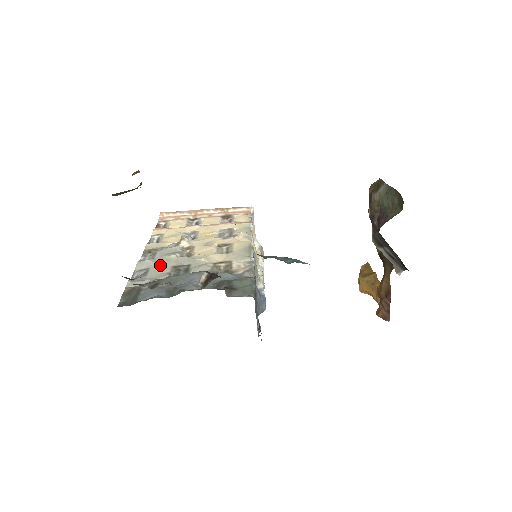
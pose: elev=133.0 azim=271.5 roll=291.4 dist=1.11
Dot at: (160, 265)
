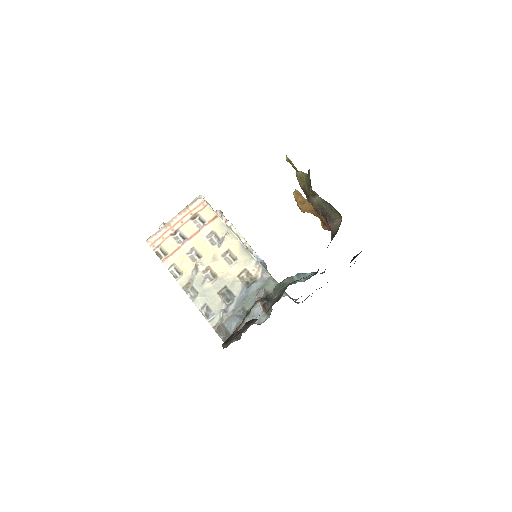
Dot at: (209, 297)
